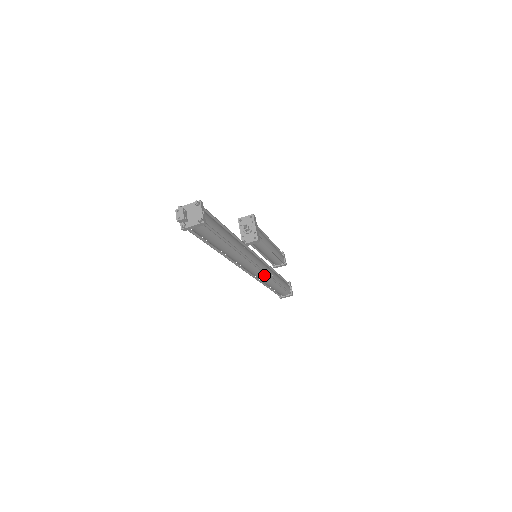
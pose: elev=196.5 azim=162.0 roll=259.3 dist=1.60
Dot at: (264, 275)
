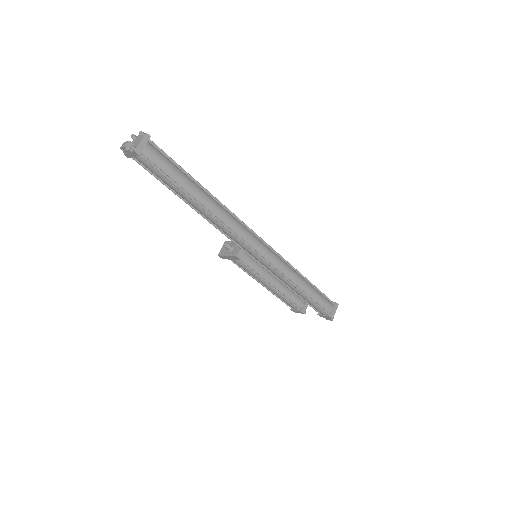
Dot at: (275, 256)
